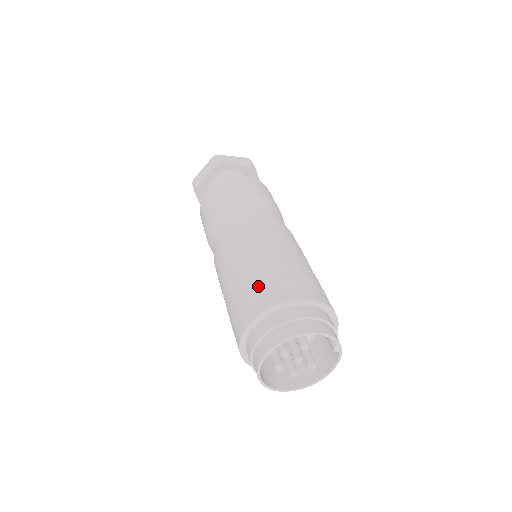
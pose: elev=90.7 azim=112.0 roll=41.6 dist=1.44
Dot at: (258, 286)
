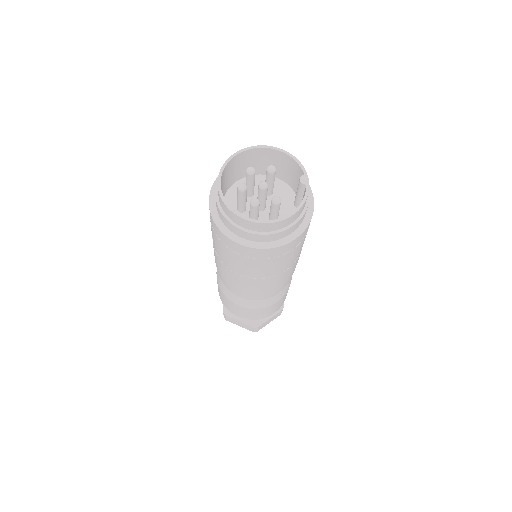
Dot at: occluded
